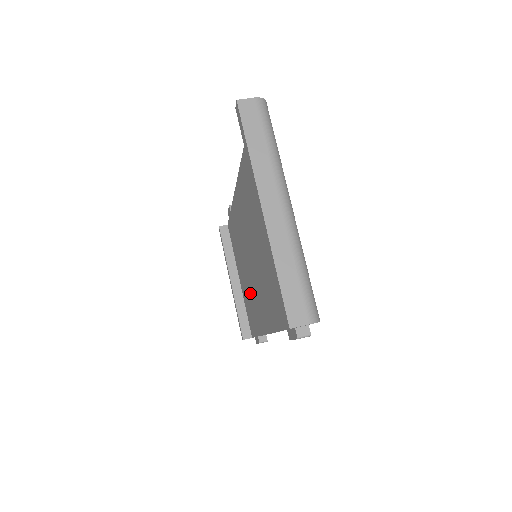
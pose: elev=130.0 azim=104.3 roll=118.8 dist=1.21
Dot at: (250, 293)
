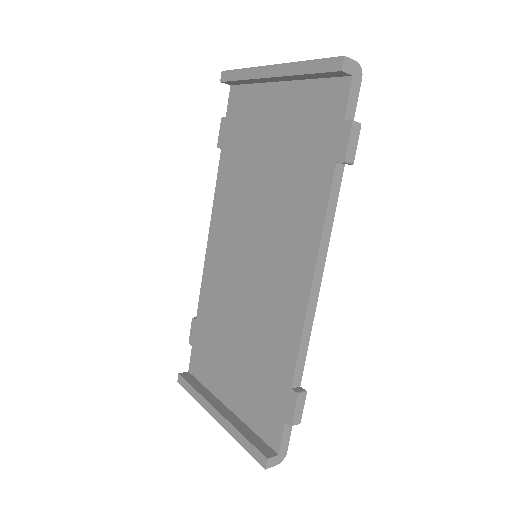
Dot at: (257, 343)
